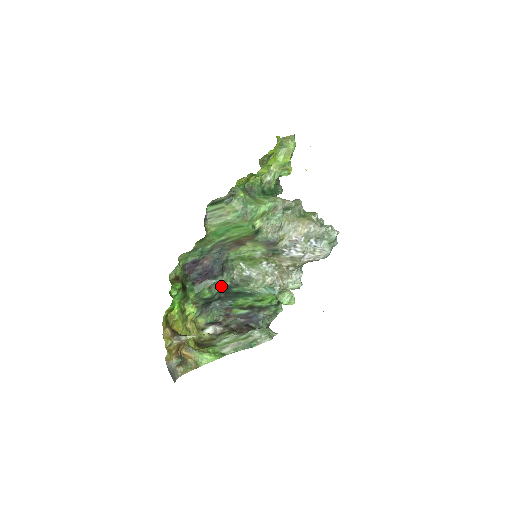
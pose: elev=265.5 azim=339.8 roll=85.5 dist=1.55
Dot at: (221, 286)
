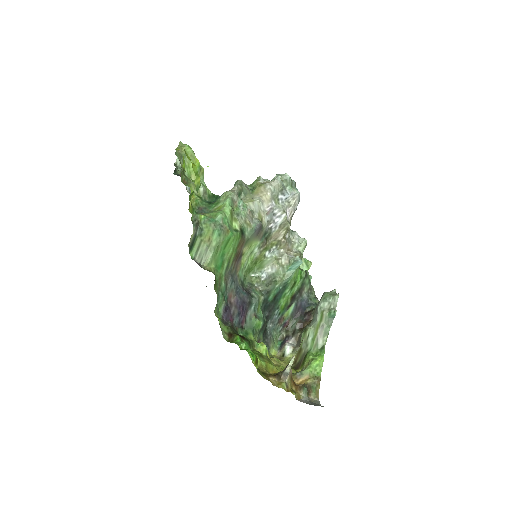
Dot at: (260, 306)
